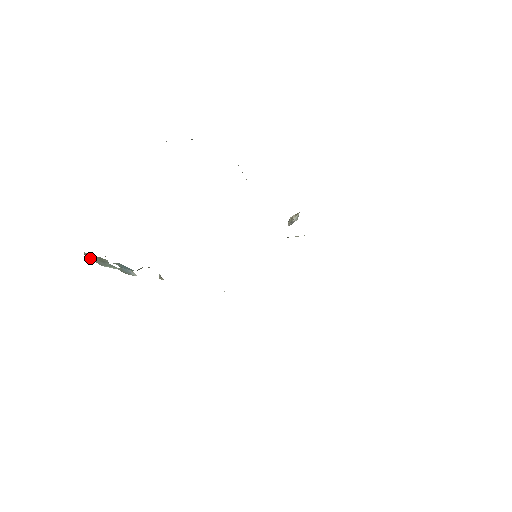
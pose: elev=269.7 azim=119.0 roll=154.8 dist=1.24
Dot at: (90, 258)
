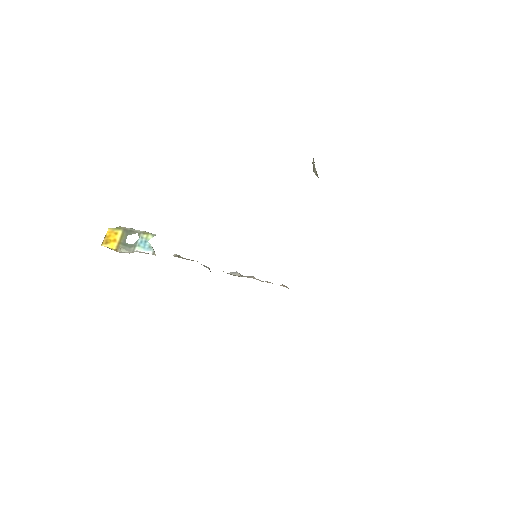
Dot at: (110, 235)
